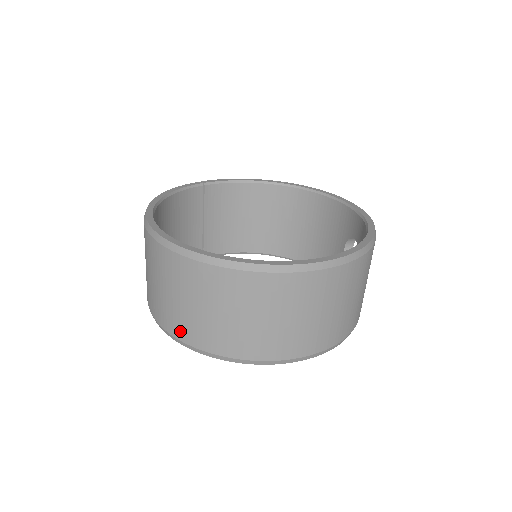
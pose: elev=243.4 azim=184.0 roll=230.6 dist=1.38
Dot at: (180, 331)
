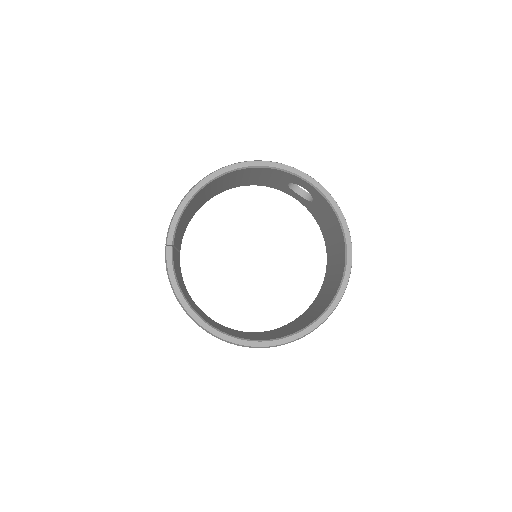
Dot at: occluded
